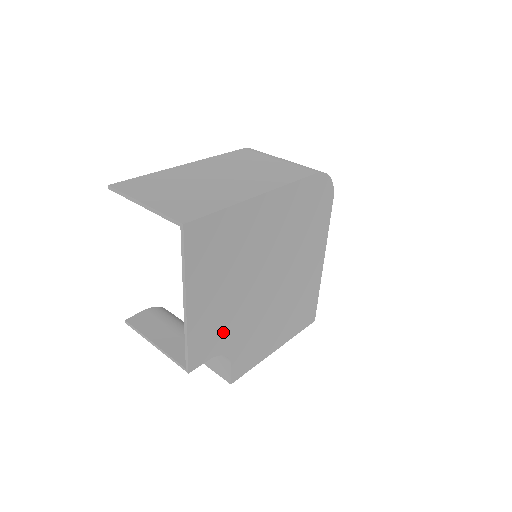
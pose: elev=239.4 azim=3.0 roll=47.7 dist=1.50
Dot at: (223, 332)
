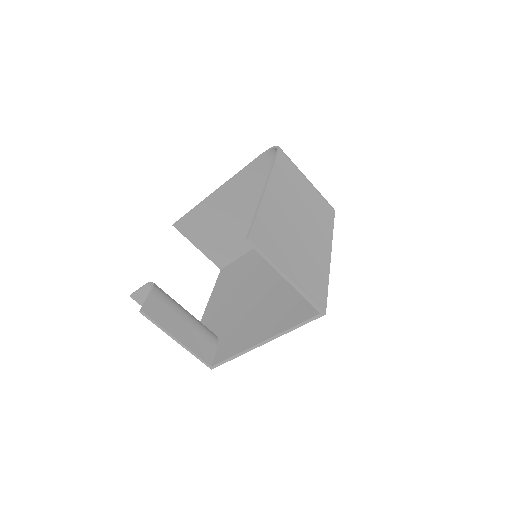
Dot at: occluded
